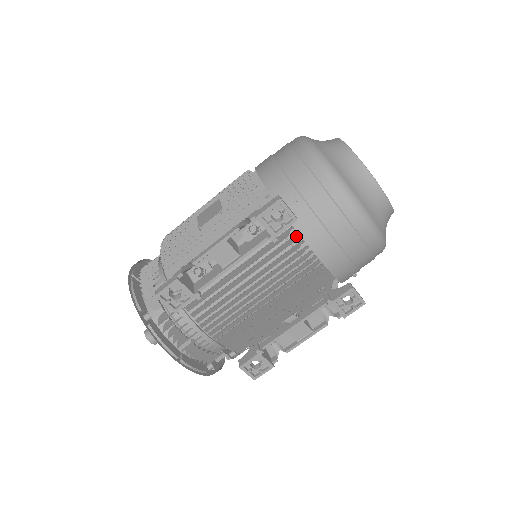
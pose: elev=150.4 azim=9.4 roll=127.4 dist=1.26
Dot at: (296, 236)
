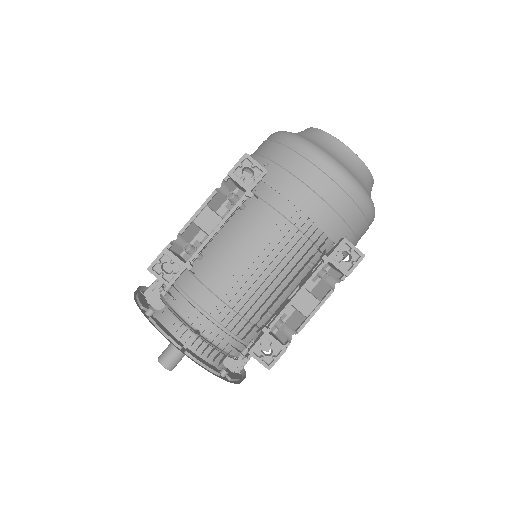
Dot at: occluded
